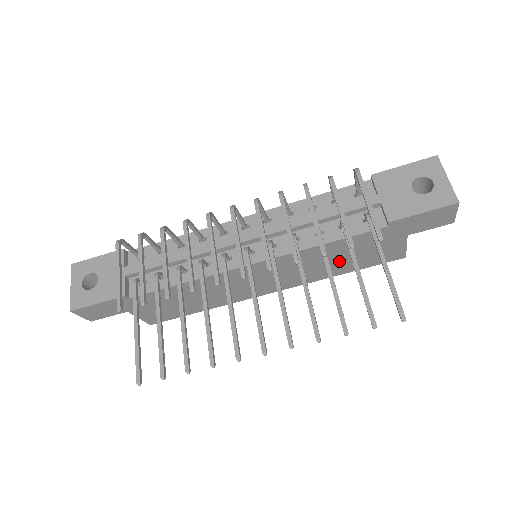
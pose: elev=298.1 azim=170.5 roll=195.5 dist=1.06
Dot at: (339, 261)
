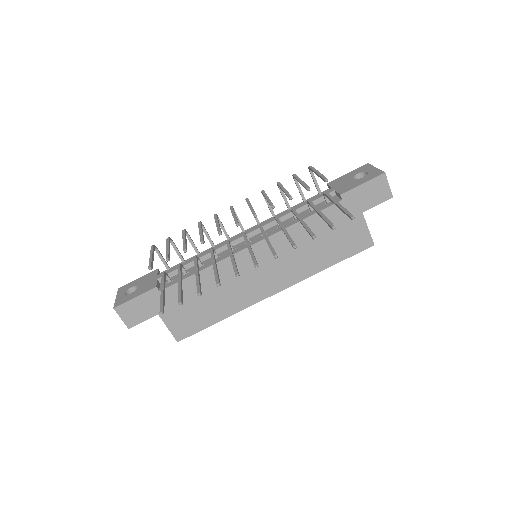
Dot at: (319, 247)
